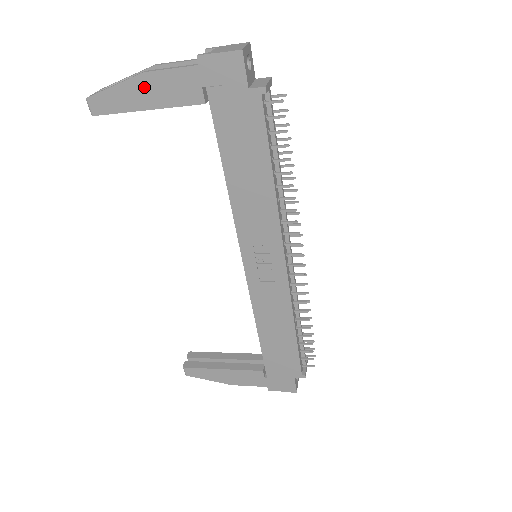
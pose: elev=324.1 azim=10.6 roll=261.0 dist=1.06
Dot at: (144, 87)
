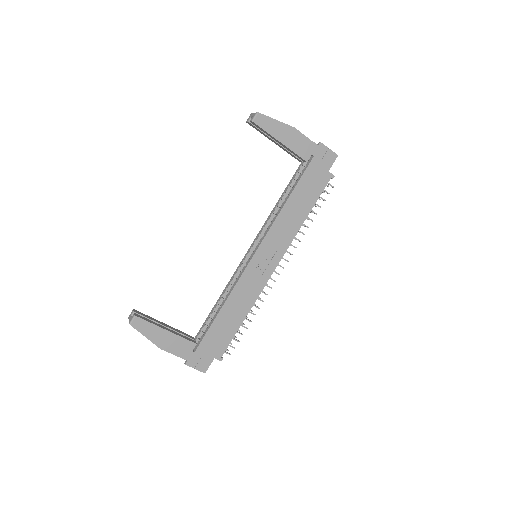
Dot at: (289, 133)
